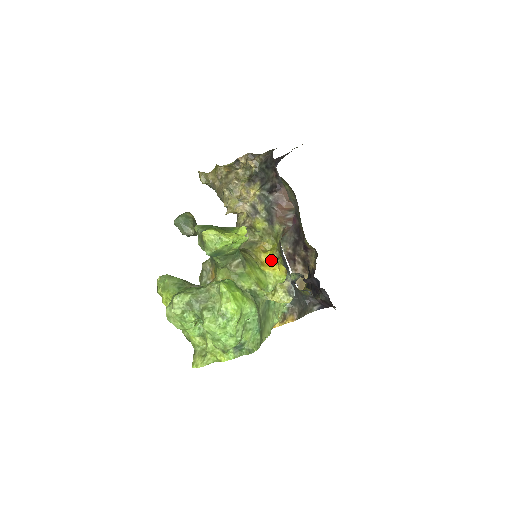
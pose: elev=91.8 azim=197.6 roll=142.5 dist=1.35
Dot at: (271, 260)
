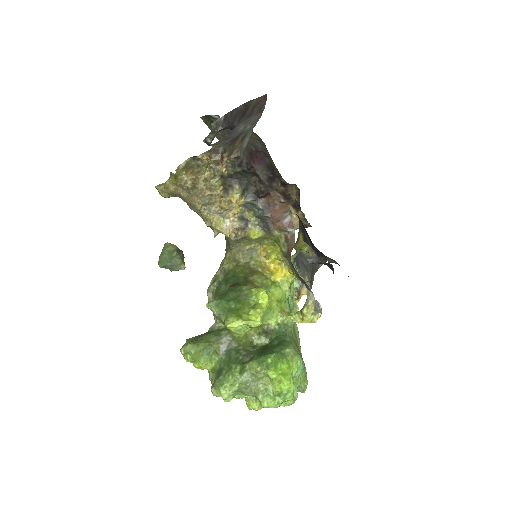
Dot at: (277, 263)
